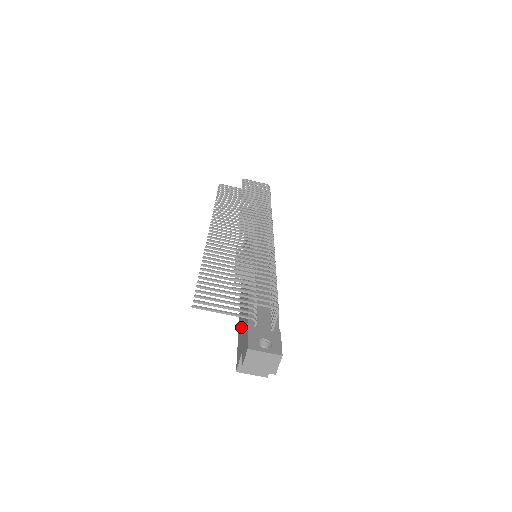
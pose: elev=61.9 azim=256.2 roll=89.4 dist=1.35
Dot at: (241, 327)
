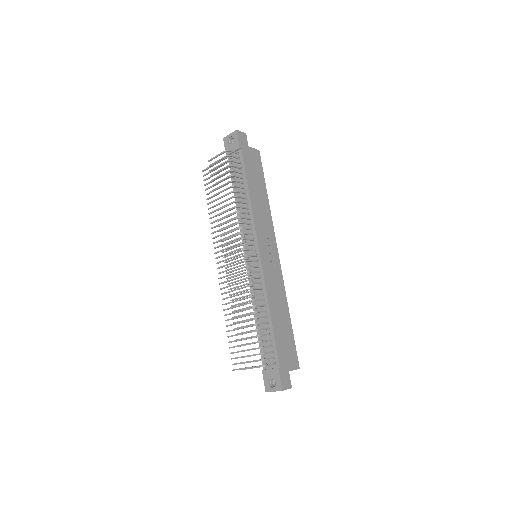
Dot at: occluded
